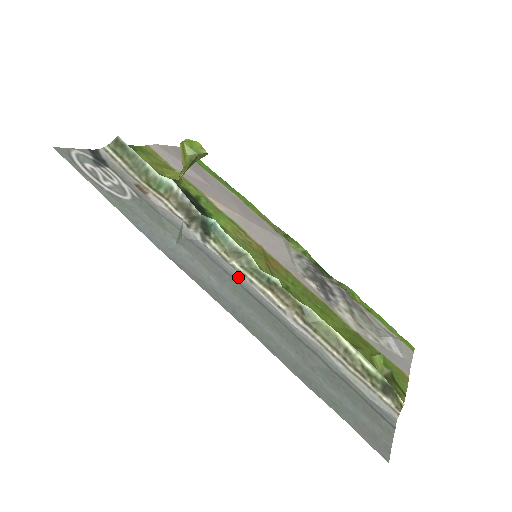
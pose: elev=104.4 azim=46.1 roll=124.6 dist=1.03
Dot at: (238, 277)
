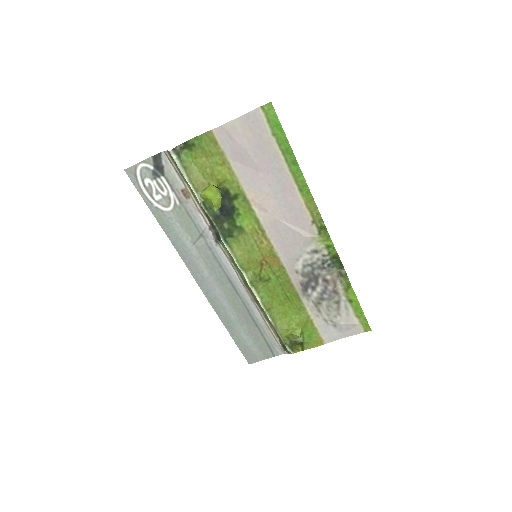
Dot at: (229, 269)
